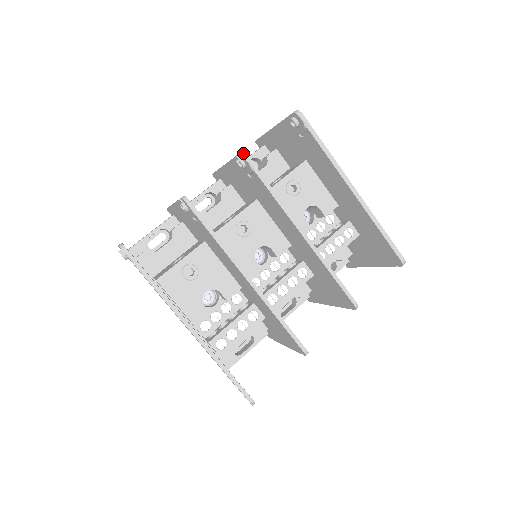
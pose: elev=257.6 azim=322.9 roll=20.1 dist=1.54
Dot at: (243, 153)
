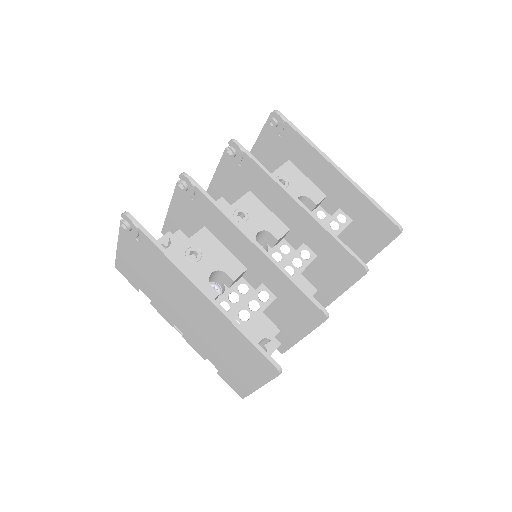
Dot at: (232, 139)
